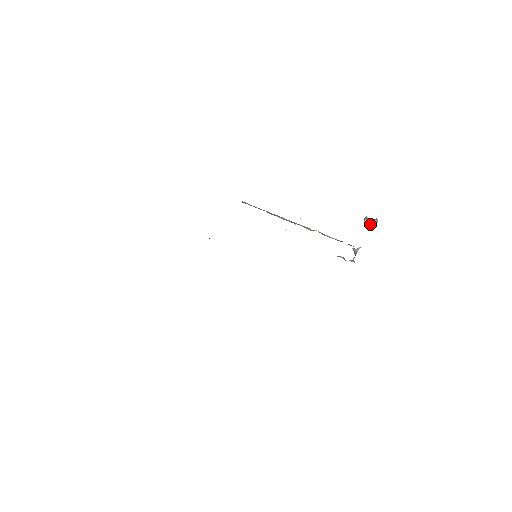
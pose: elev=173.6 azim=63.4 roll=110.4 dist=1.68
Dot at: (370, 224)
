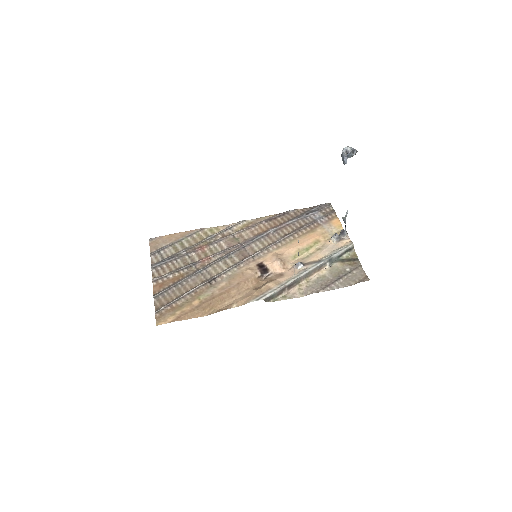
Dot at: (348, 157)
